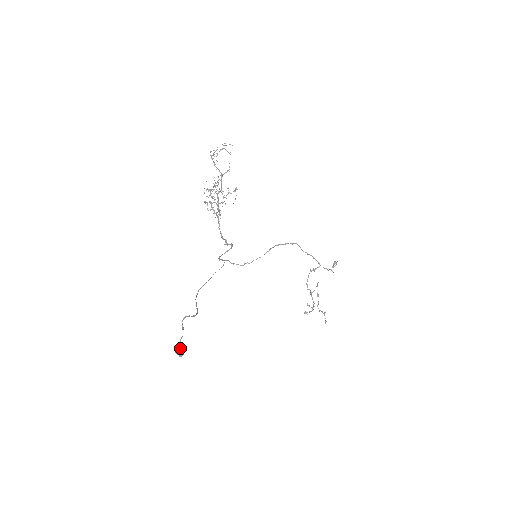
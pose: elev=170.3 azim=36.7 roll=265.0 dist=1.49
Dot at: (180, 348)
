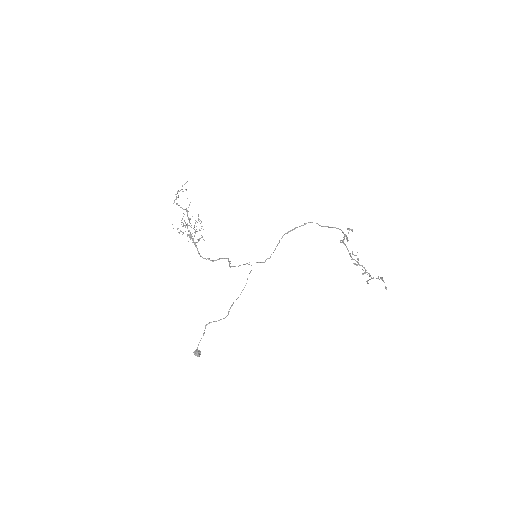
Dot at: (195, 351)
